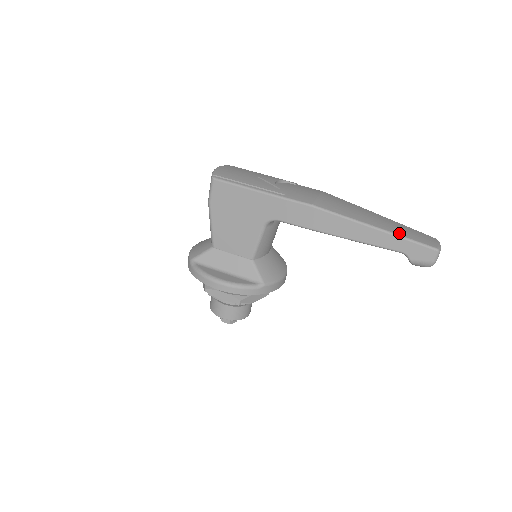
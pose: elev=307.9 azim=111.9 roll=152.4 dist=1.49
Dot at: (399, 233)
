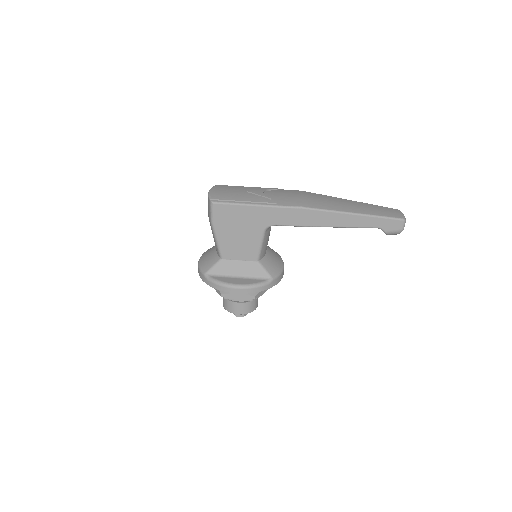
Dot at: (373, 213)
